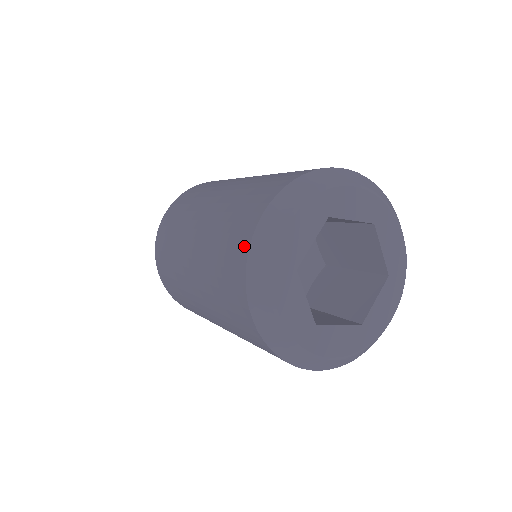
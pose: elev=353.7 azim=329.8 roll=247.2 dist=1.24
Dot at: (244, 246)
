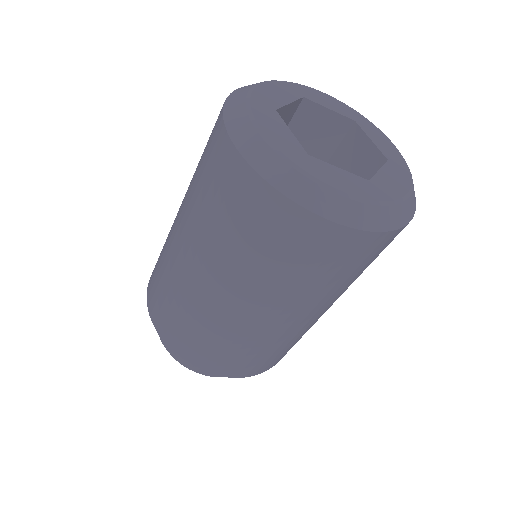
Dot at: occluded
